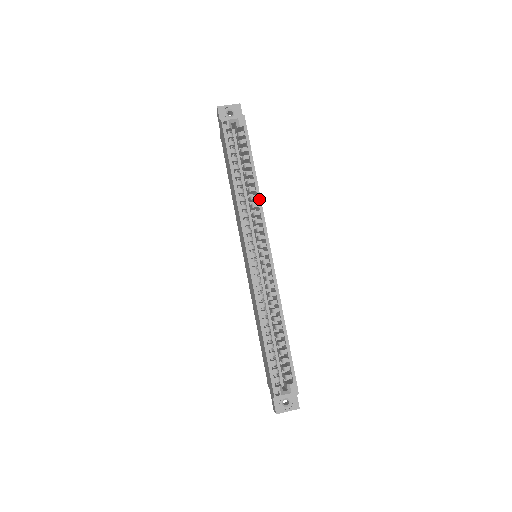
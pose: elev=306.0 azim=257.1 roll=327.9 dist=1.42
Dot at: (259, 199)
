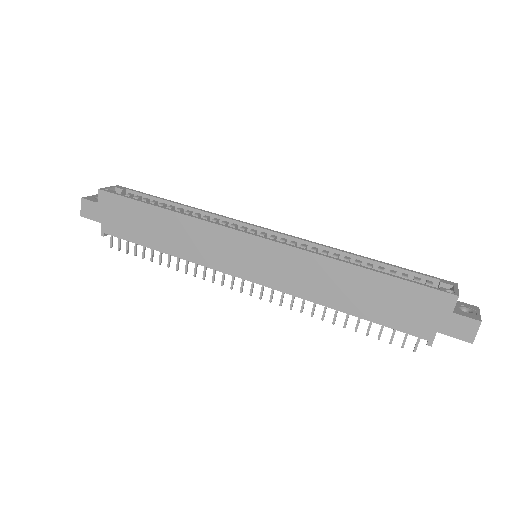
Dot at: (204, 211)
